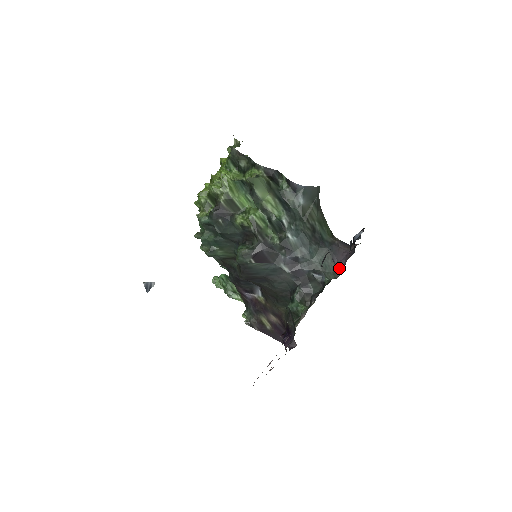
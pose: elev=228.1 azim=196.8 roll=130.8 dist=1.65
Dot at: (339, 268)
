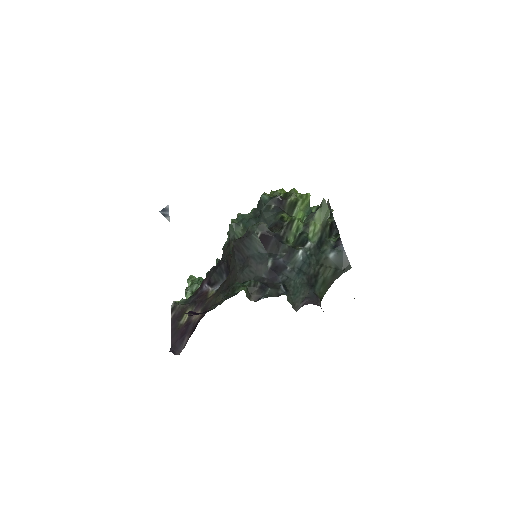
Dot at: (302, 306)
